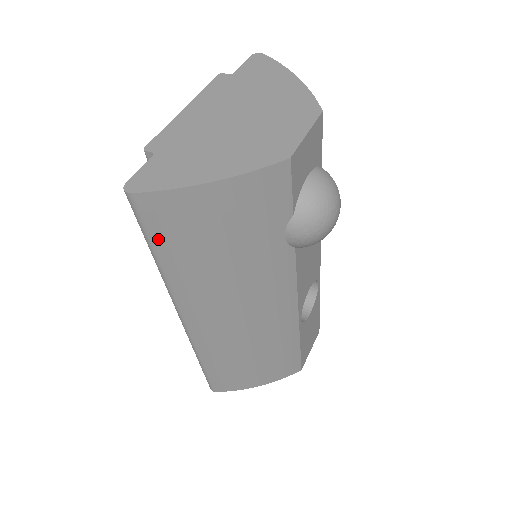
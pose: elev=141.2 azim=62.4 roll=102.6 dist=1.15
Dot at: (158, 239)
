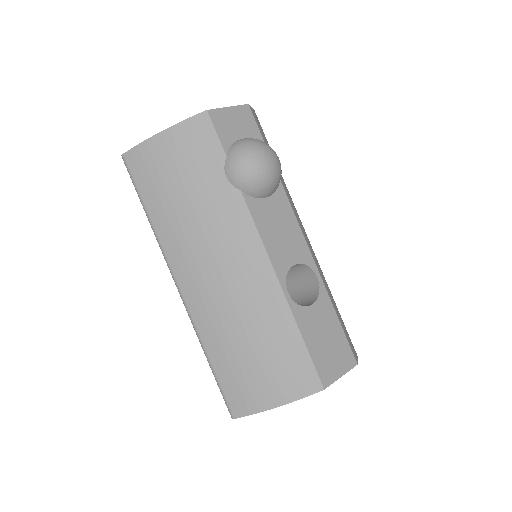
Dot at: (142, 190)
